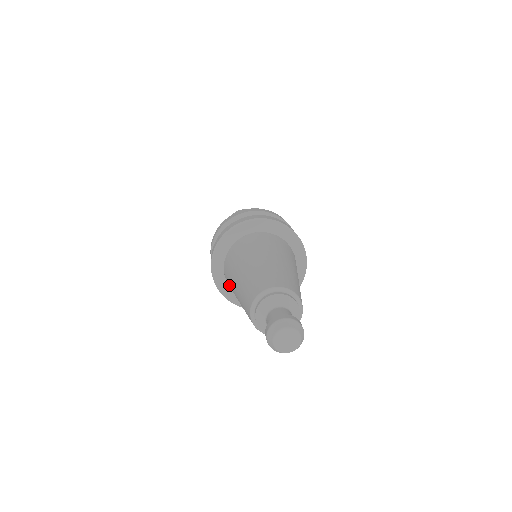
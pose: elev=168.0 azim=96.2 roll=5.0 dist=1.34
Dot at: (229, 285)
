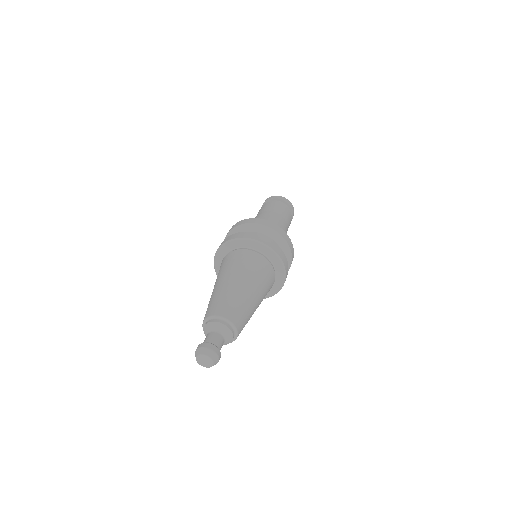
Dot at: occluded
